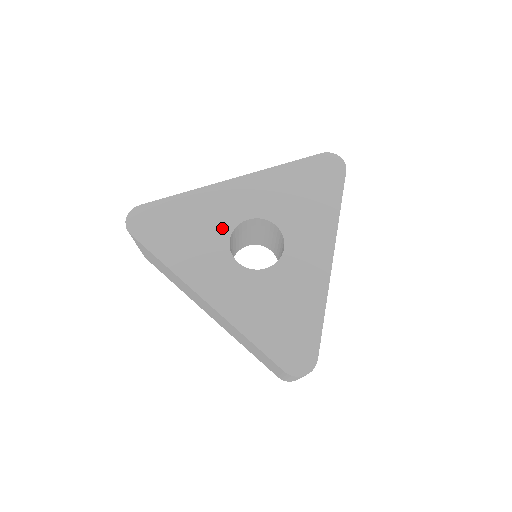
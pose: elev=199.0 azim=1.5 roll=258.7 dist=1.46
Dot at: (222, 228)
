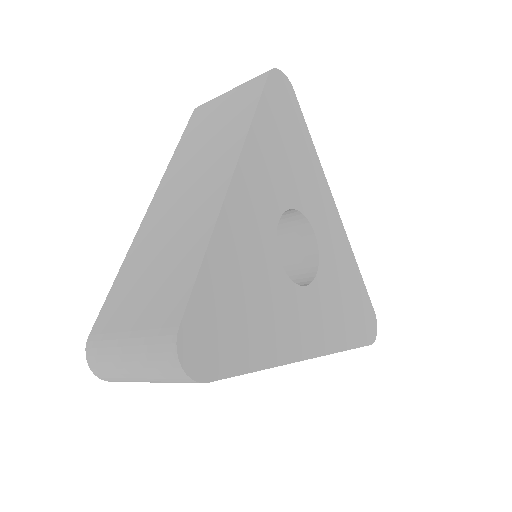
Dot at: (270, 260)
